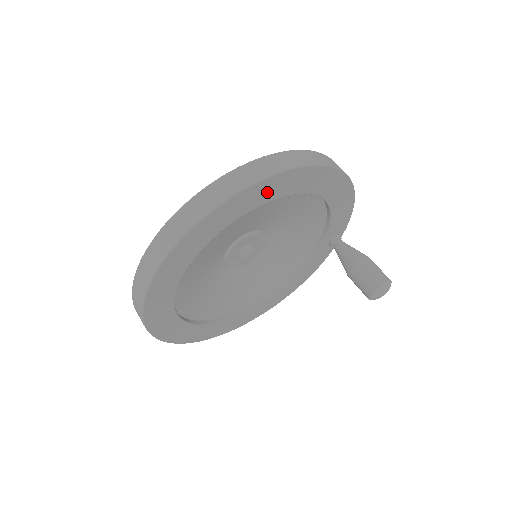
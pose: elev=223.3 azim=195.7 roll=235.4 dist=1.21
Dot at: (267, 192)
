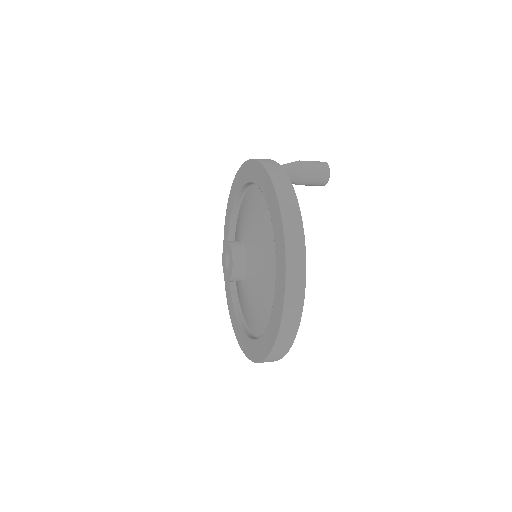
Dot at: occluded
